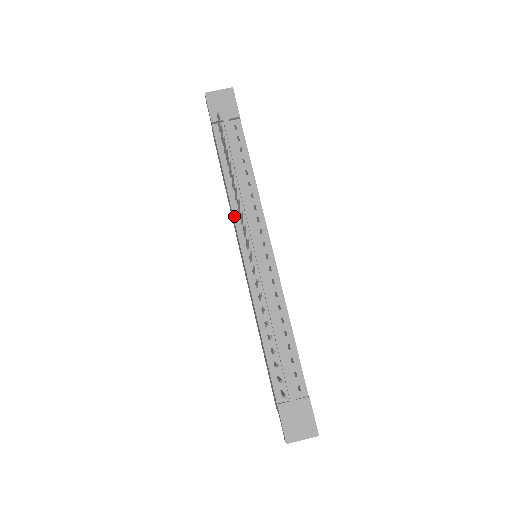
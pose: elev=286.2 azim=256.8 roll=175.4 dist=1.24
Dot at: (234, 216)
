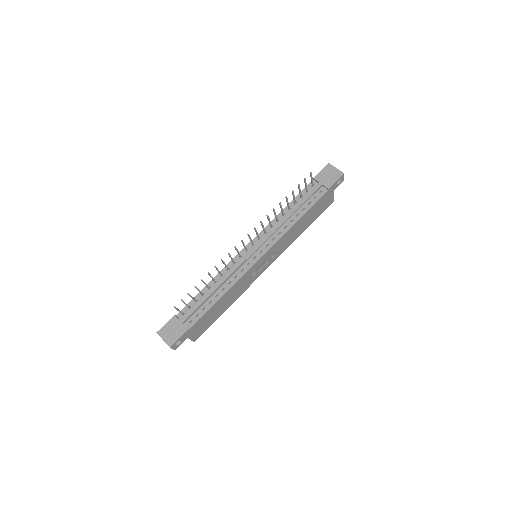
Dot at: (267, 226)
